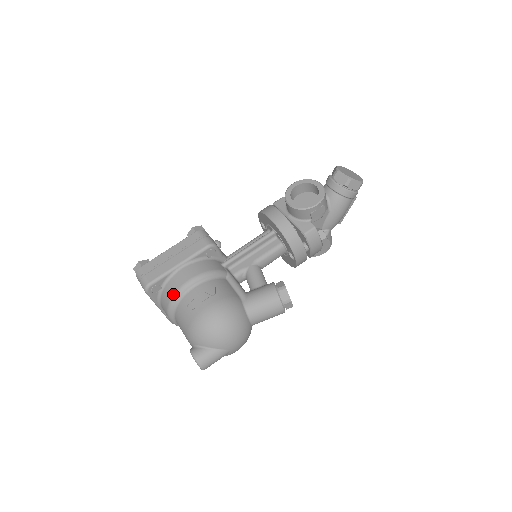
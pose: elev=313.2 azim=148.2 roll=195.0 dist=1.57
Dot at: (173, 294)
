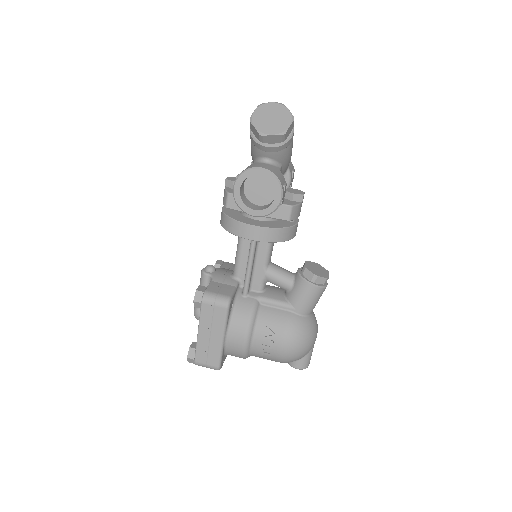
Dot at: (242, 356)
